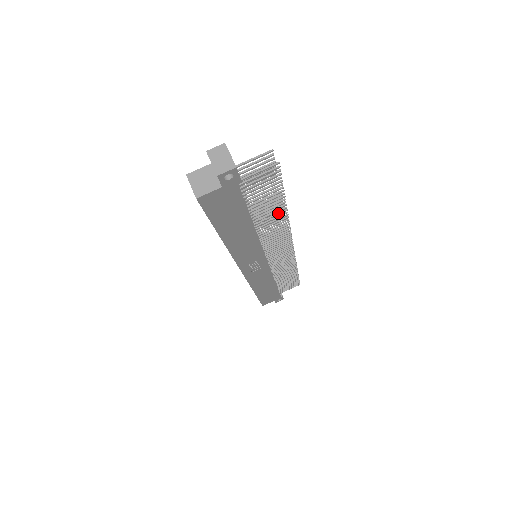
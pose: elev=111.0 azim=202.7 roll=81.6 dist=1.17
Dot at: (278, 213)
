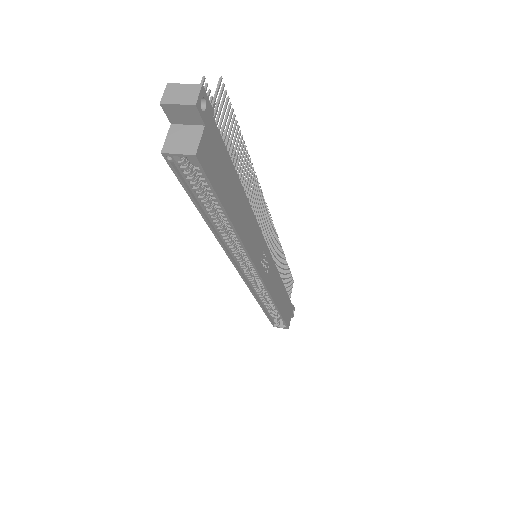
Dot at: (247, 168)
